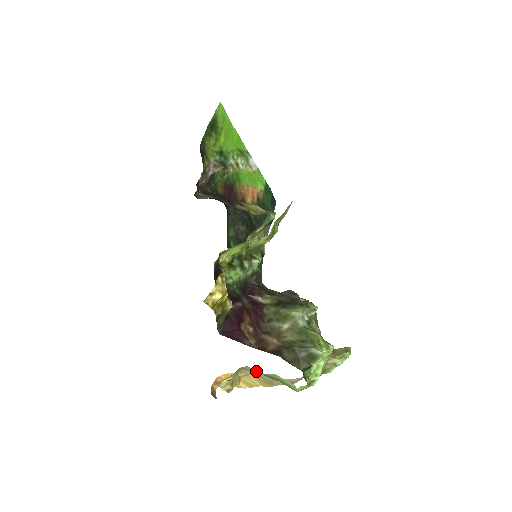
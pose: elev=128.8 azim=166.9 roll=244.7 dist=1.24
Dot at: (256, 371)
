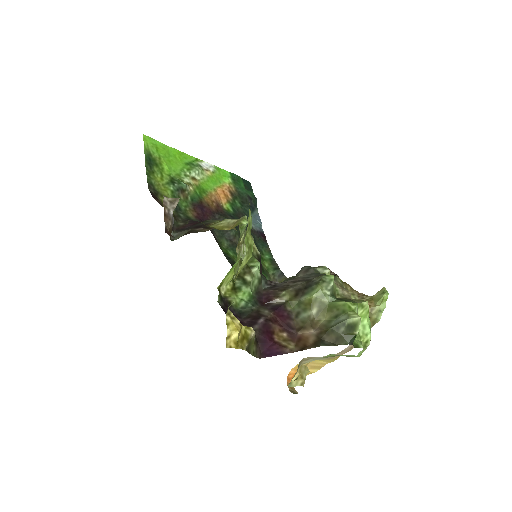
Dot at: (315, 357)
